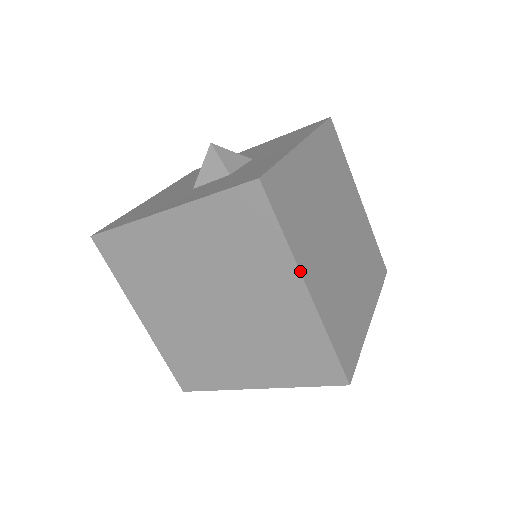
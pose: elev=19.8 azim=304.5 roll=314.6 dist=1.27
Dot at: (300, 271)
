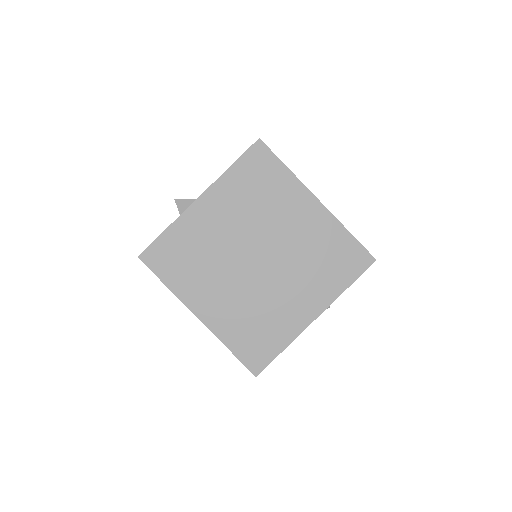
Dot at: (186, 306)
